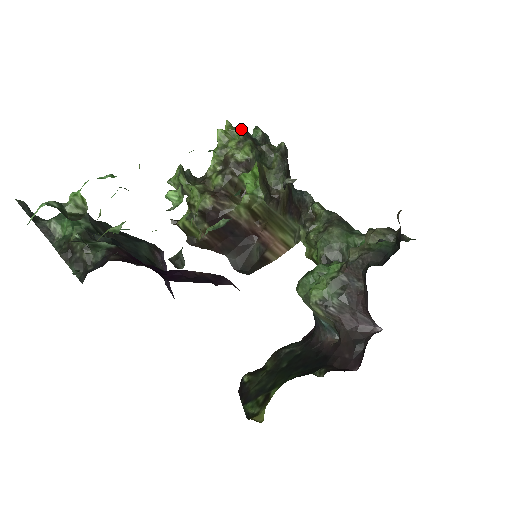
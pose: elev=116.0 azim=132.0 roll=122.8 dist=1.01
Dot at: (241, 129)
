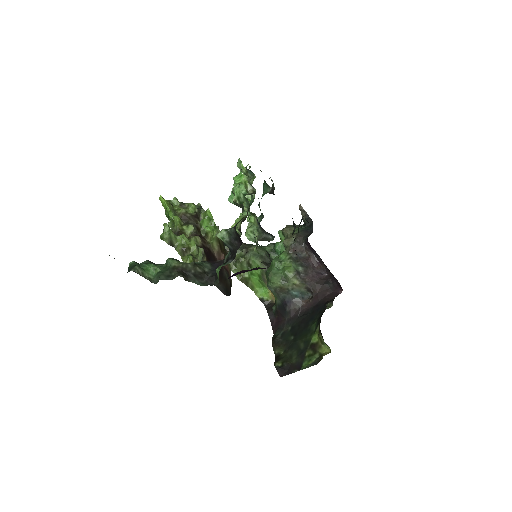
Dot at: (176, 198)
